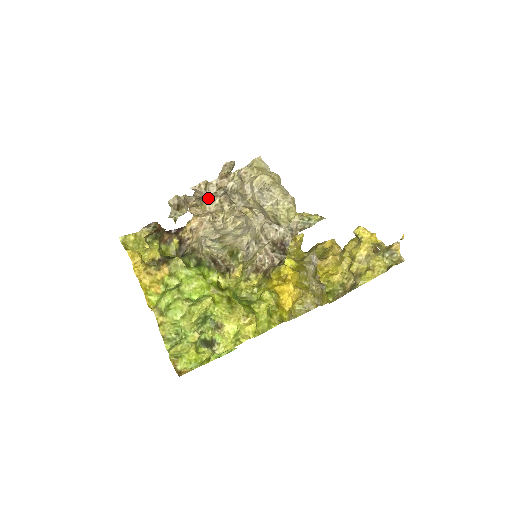
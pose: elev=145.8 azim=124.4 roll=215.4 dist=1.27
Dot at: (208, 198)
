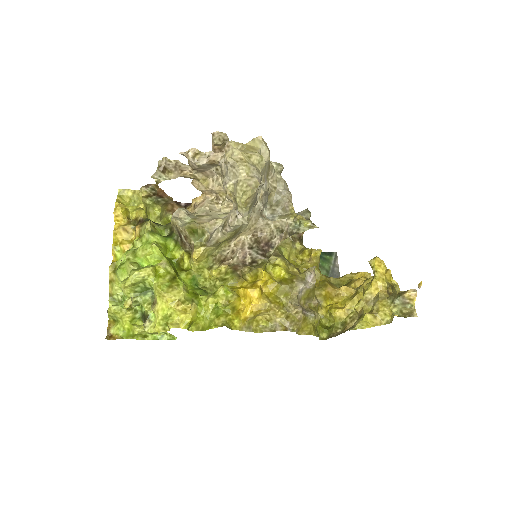
Dot at: (212, 174)
